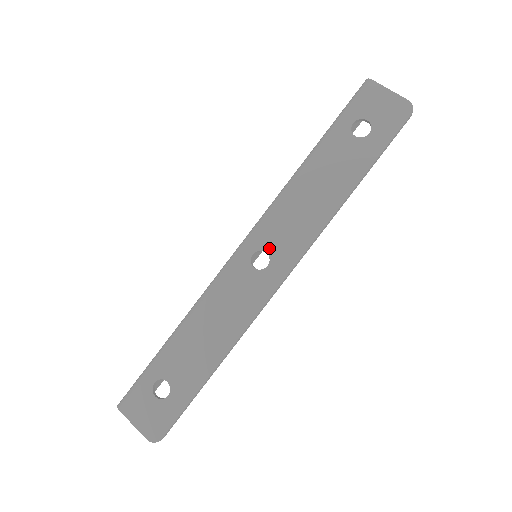
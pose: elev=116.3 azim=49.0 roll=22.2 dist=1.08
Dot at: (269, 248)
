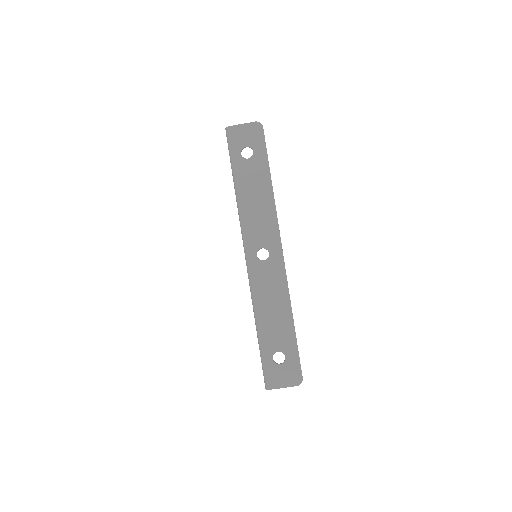
Dot at: (261, 245)
